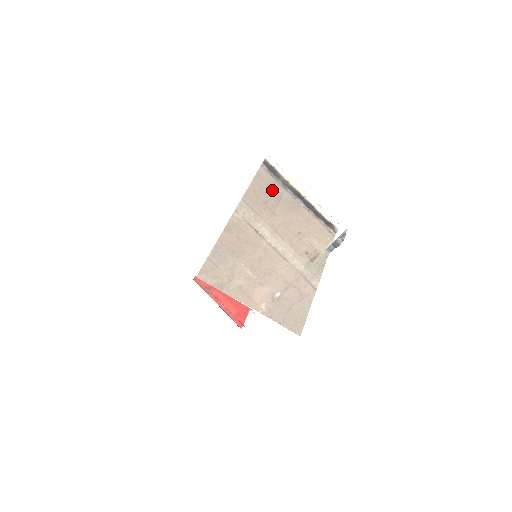
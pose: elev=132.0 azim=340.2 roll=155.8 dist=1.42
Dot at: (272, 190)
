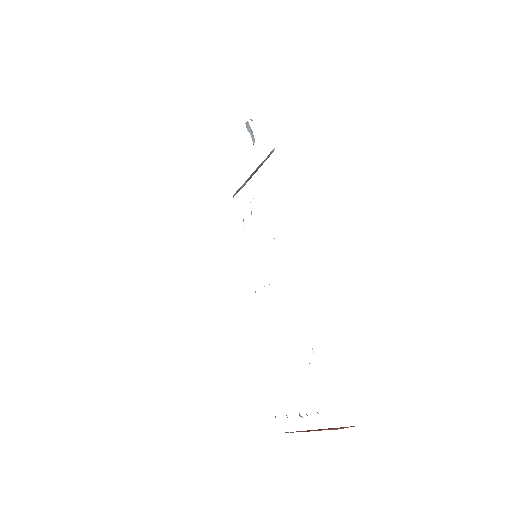
Dot at: occluded
